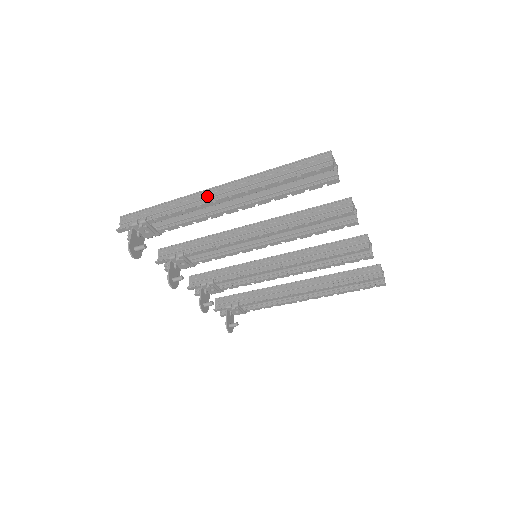
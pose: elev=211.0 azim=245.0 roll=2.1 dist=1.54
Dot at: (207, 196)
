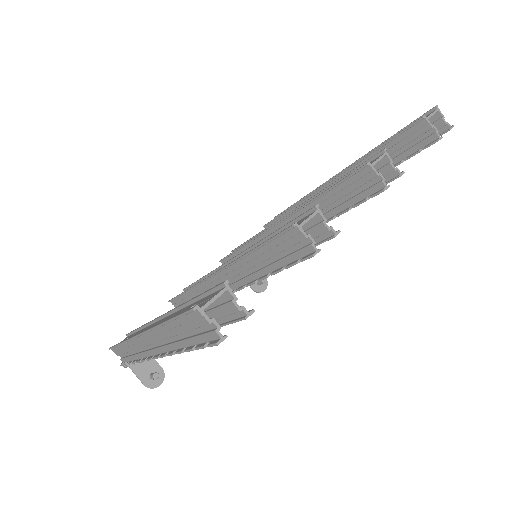
Dot at: (142, 345)
